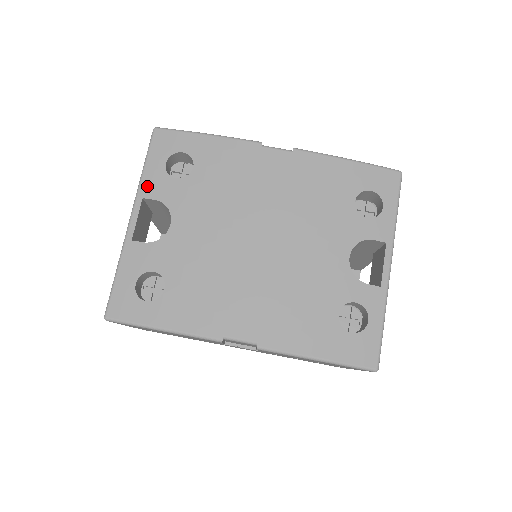
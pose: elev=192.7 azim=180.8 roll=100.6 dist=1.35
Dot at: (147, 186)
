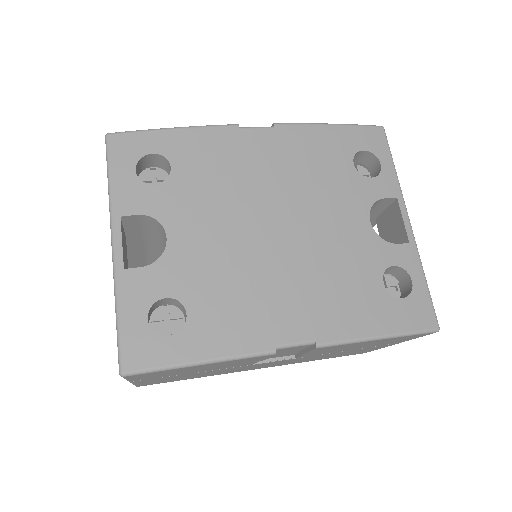
Dot at: (121, 201)
